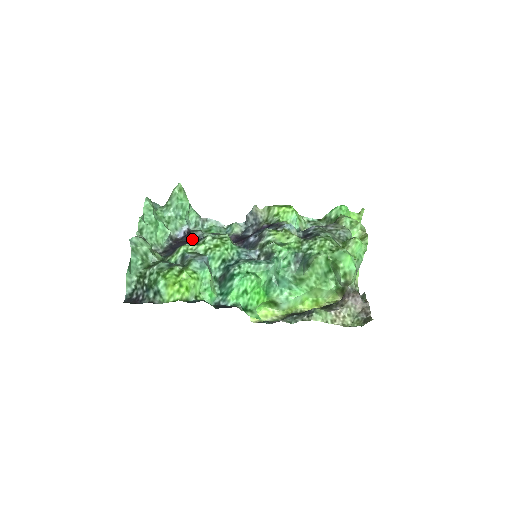
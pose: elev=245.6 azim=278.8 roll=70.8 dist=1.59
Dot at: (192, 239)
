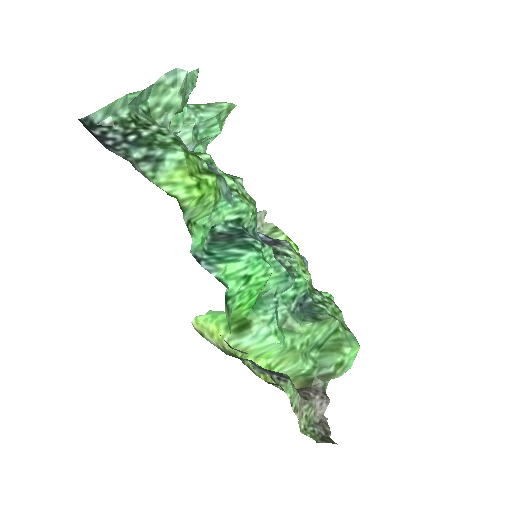
Dot at: occluded
